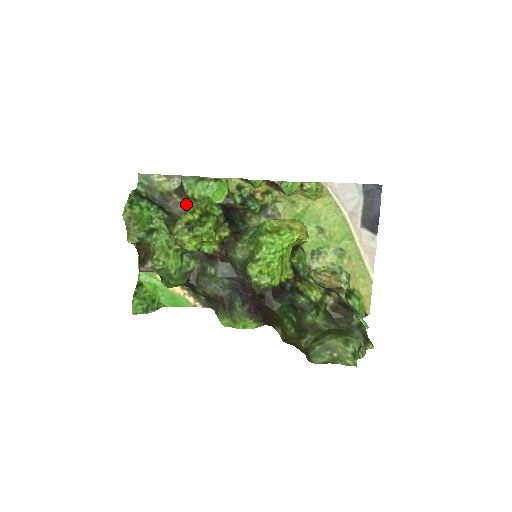
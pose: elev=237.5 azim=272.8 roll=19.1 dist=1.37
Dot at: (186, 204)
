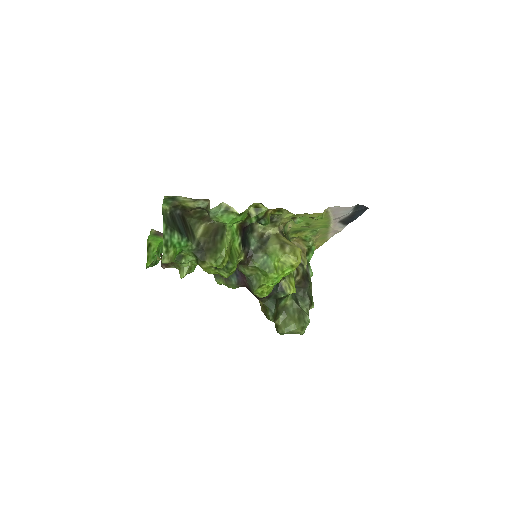
Dot at: (204, 211)
